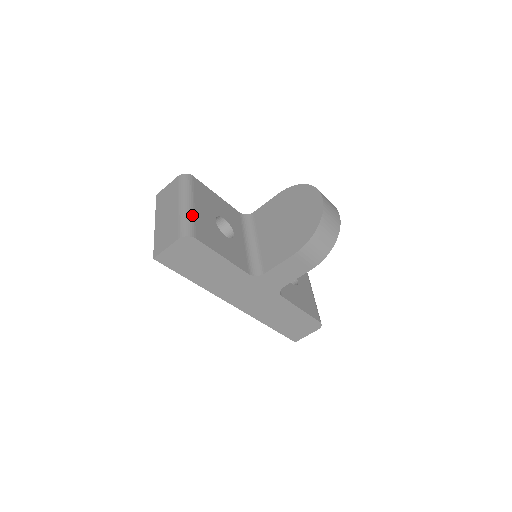
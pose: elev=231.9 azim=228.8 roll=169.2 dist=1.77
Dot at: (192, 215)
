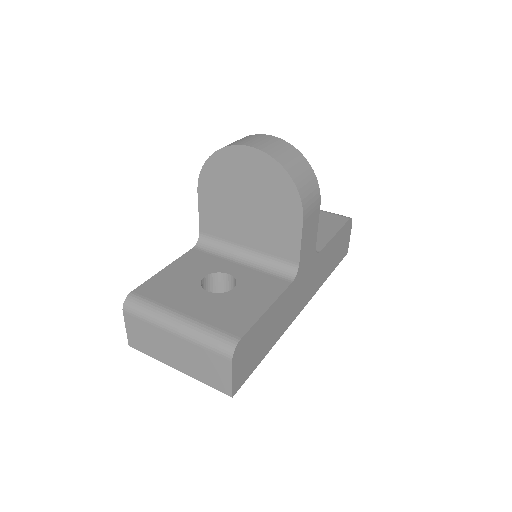
Dot at: (200, 325)
